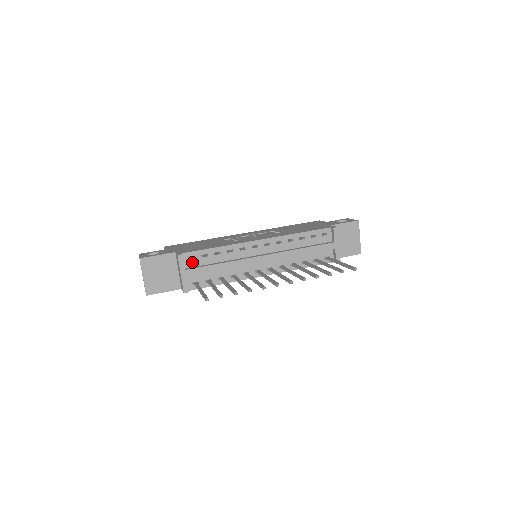
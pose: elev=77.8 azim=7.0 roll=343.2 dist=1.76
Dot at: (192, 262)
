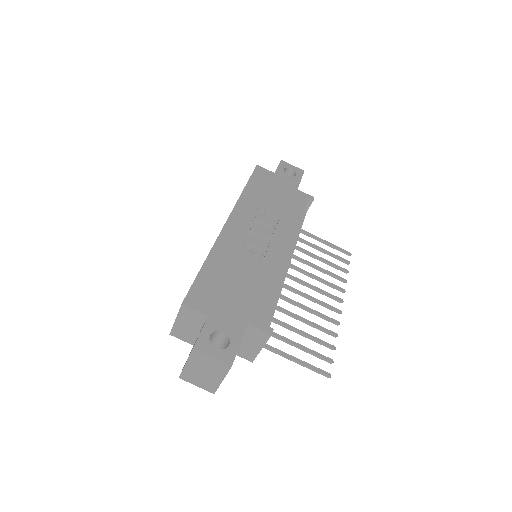
Dot at: occluded
